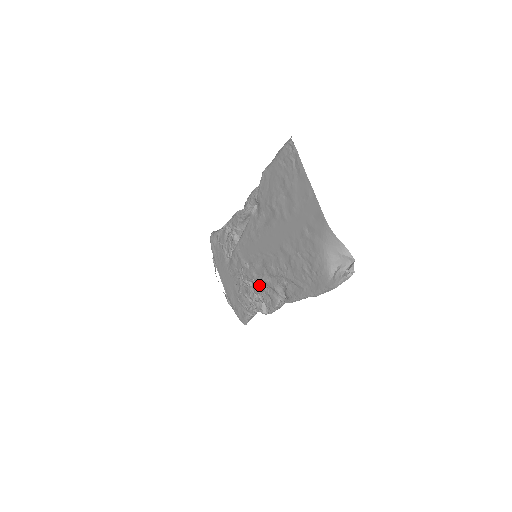
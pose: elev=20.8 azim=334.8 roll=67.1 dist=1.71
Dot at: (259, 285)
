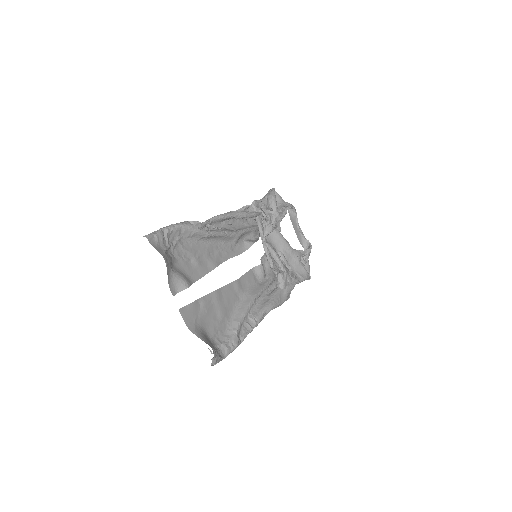
Dot at: (274, 274)
